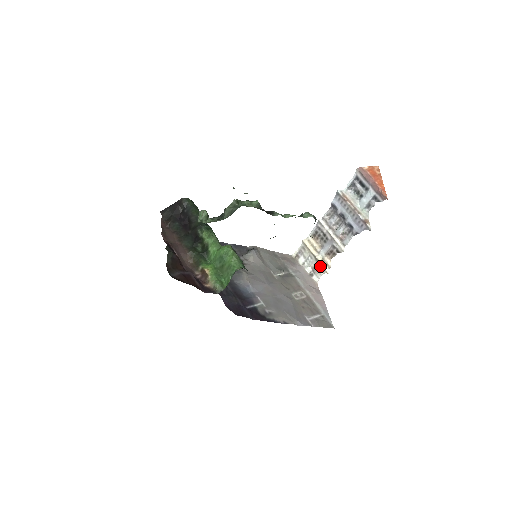
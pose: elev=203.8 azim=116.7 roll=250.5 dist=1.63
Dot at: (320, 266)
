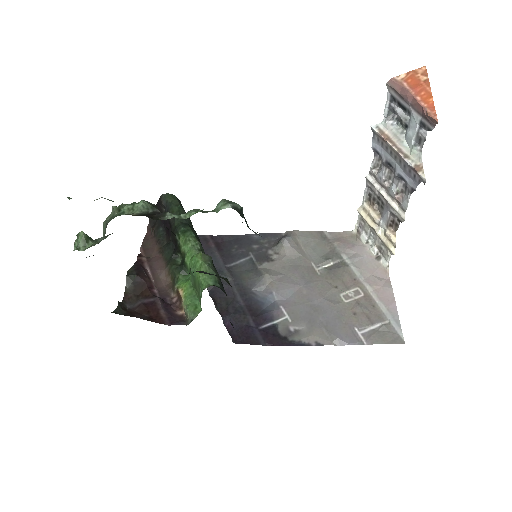
Dot at: (384, 245)
